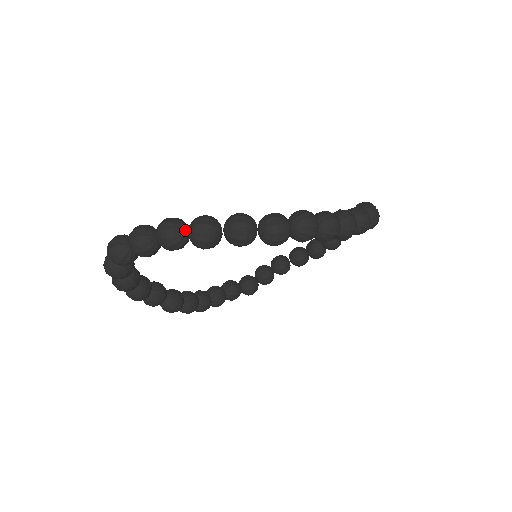
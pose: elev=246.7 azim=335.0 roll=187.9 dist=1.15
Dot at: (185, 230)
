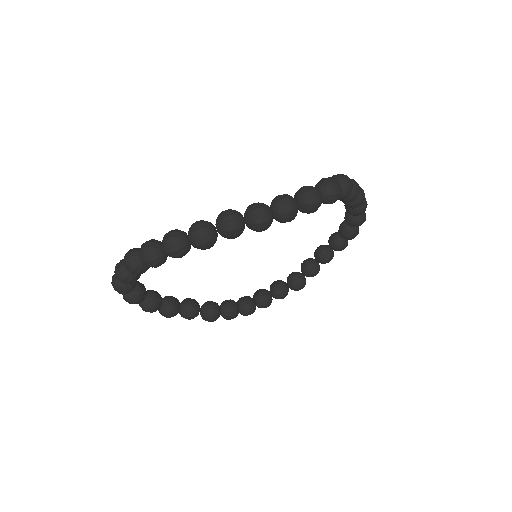
Dot at: occluded
